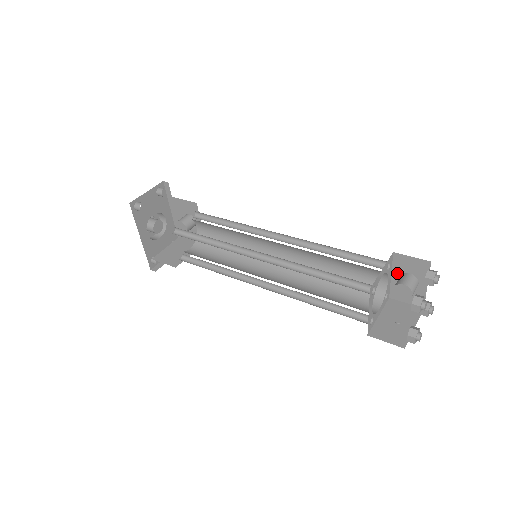
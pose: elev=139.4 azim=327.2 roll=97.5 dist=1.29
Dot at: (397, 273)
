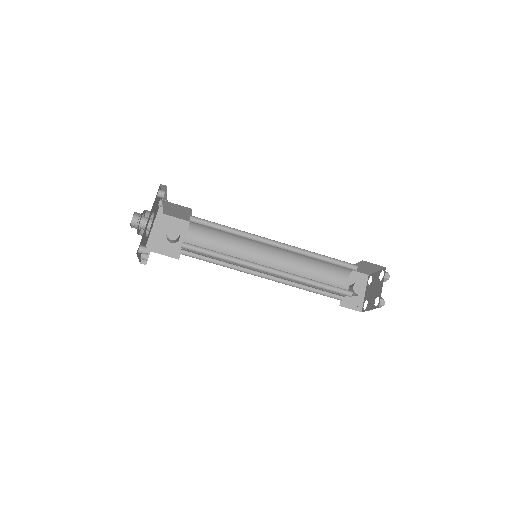
Dot at: (347, 285)
